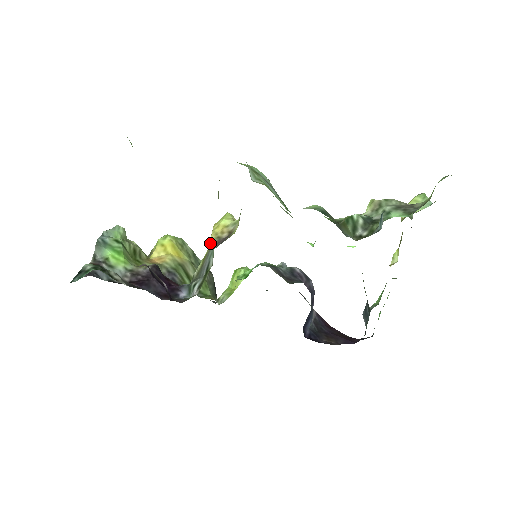
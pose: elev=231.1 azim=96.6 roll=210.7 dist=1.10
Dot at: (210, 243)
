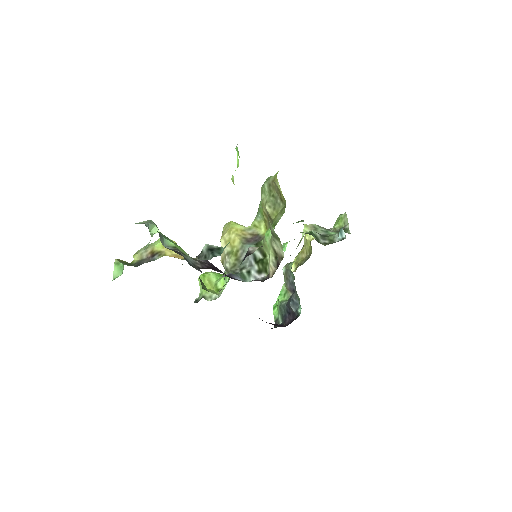
Dot at: (239, 242)
